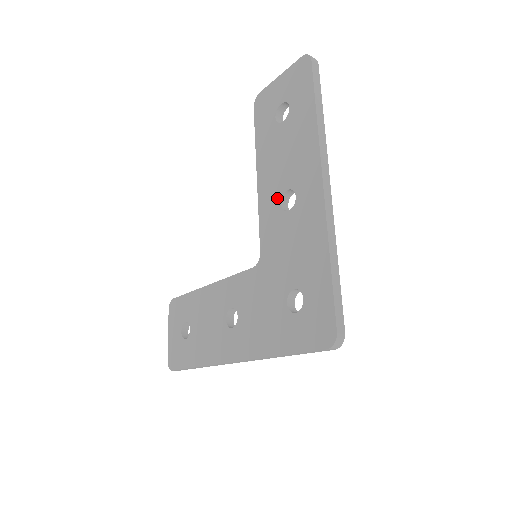
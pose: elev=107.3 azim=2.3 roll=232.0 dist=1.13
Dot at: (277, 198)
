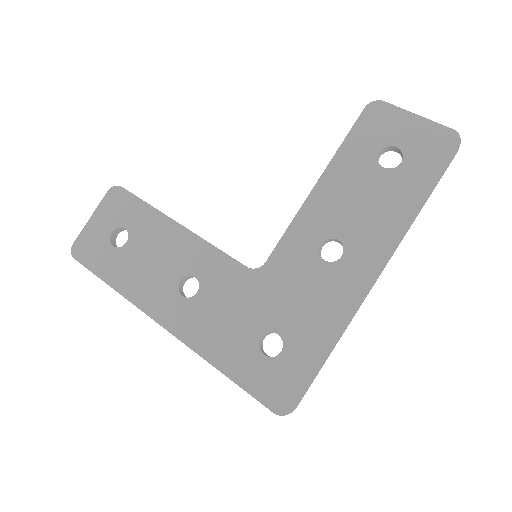
Dot at: (322, 234)
